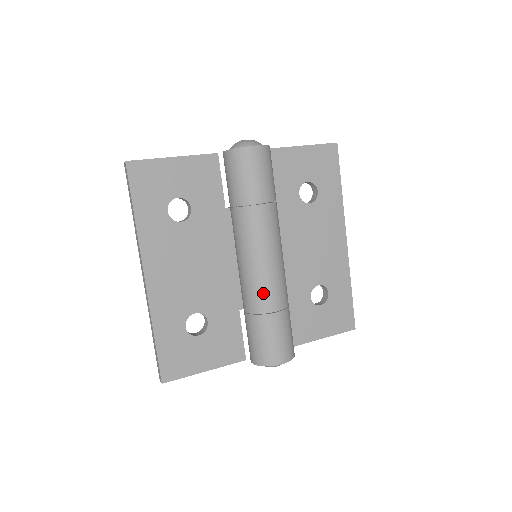
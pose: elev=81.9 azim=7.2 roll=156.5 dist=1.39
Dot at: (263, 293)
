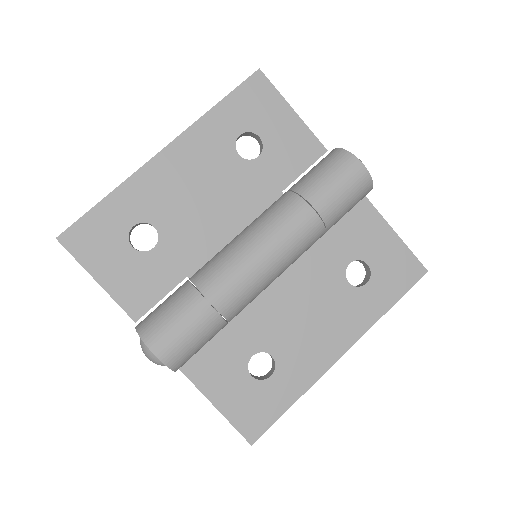
Dot at: (222, 274)
